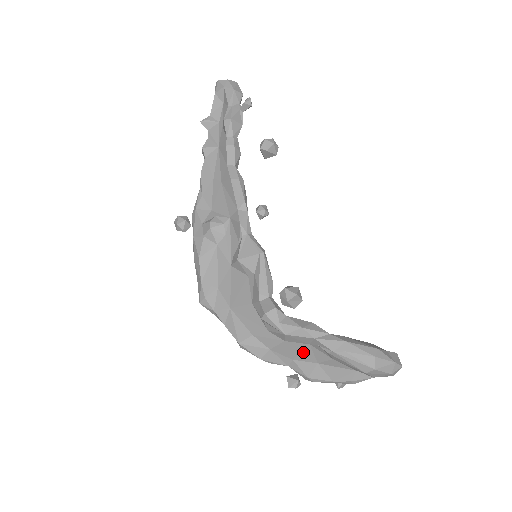
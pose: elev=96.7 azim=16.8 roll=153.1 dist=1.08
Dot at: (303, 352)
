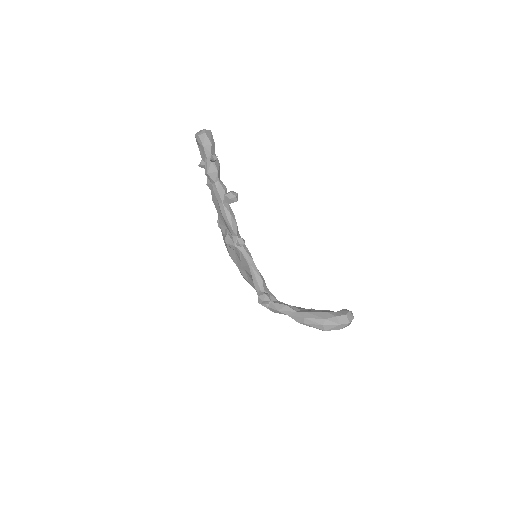
Dot at: occluded
